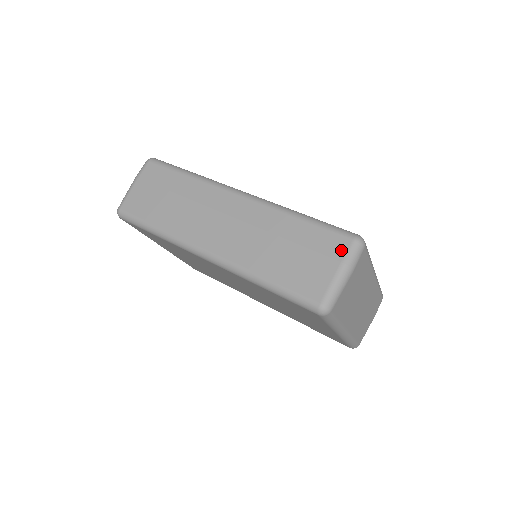
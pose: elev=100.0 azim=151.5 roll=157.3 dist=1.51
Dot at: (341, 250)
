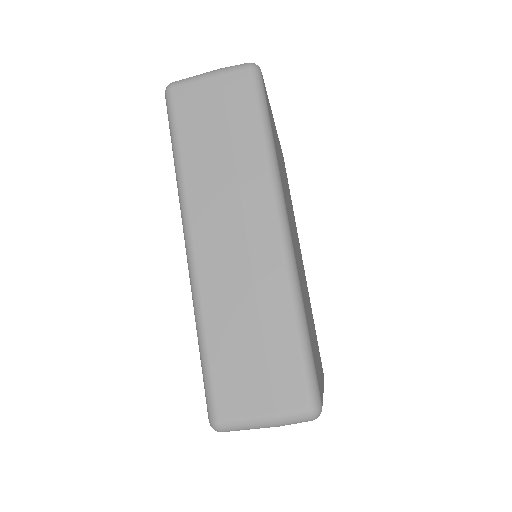
Dot at: (289, 403)
